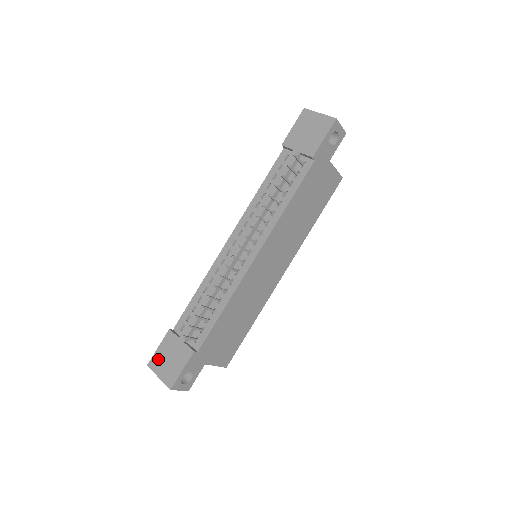
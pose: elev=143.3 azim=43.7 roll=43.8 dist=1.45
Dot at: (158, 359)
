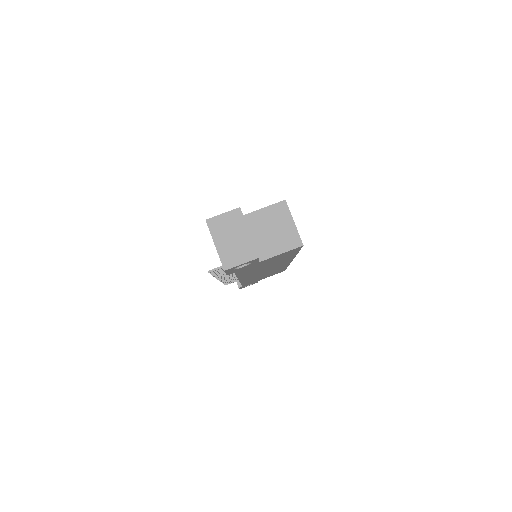
Dot at: occluded
